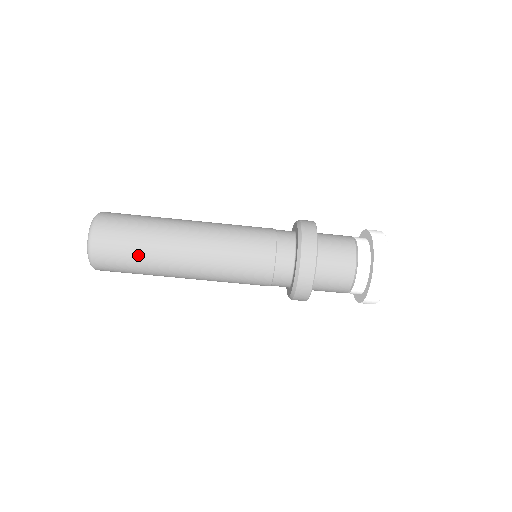
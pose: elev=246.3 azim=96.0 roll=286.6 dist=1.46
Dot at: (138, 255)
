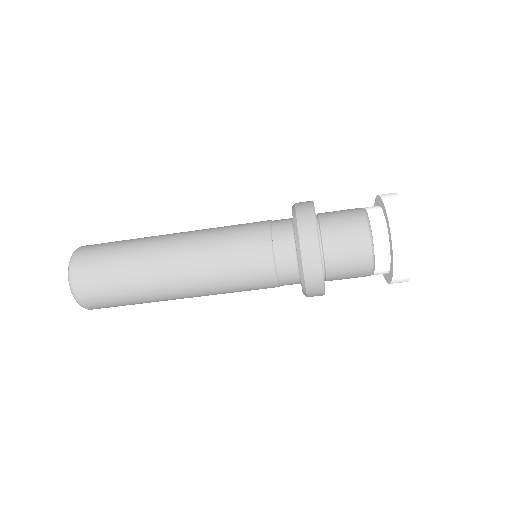
Dot at: (124, 289)
